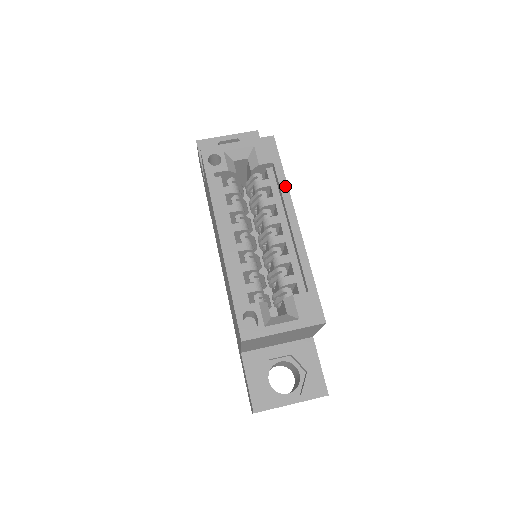
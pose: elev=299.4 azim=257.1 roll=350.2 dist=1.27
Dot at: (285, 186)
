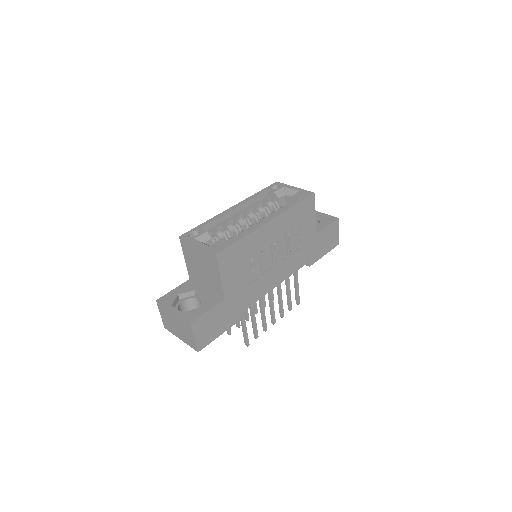
Dot at: (287, 208)
